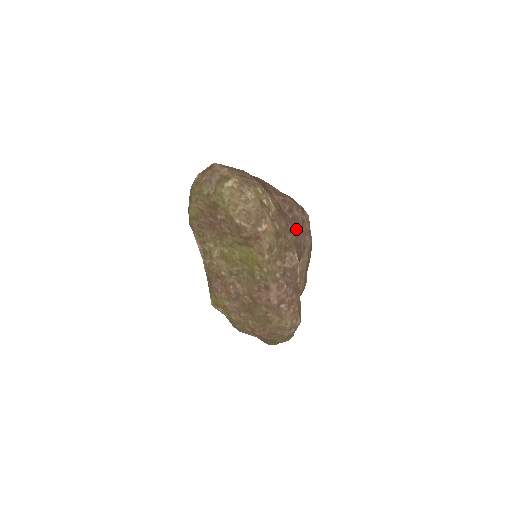
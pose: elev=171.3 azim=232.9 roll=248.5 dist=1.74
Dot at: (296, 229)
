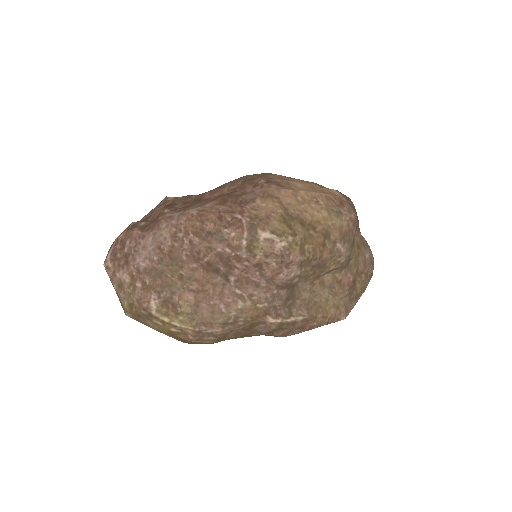
Dot at: (249, 297)
